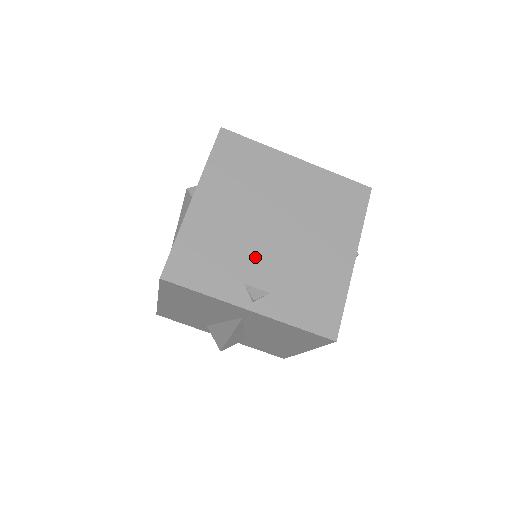
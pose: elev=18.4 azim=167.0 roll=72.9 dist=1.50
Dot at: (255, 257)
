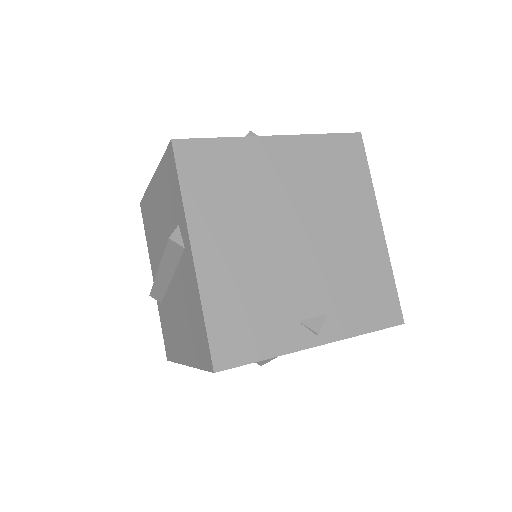
Dot at: (293, 284)
